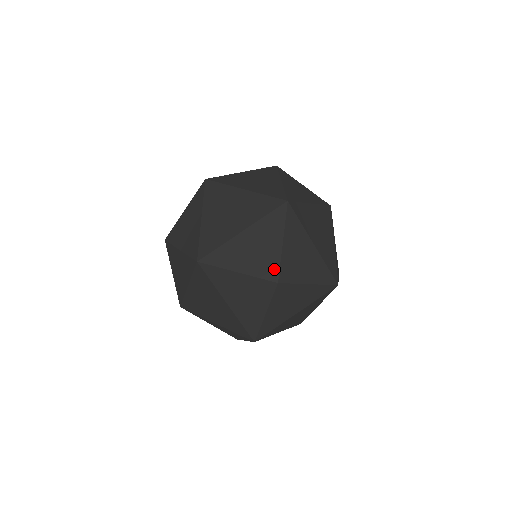
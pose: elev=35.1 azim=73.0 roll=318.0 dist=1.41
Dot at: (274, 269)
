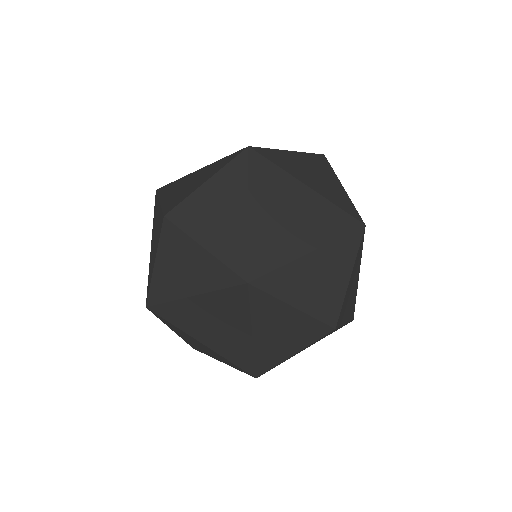
Dot at: (335, 311)
